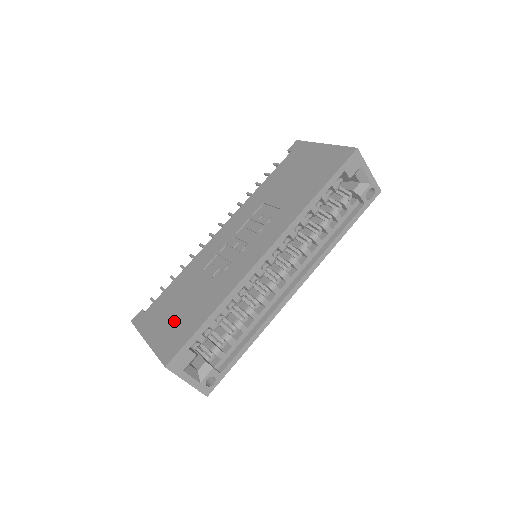
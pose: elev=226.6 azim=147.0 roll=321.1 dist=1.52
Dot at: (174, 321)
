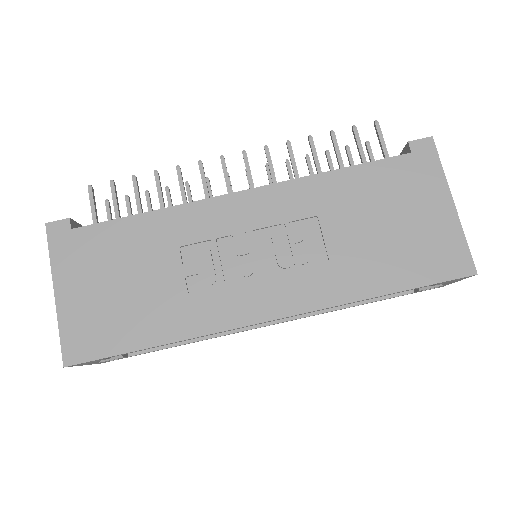
Dot at: (104, 300)
